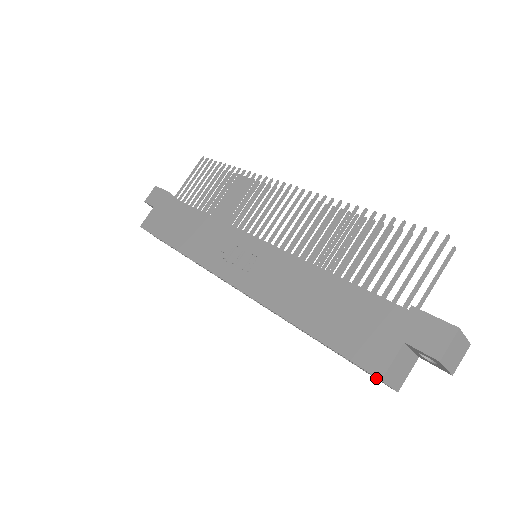
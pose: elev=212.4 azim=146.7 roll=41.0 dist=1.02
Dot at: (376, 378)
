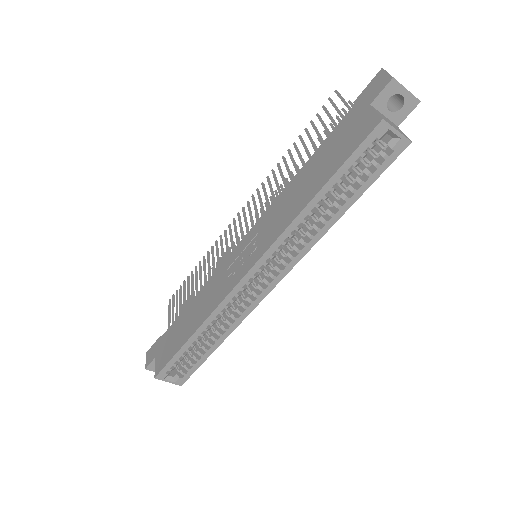
Dot at: (391, 153)
